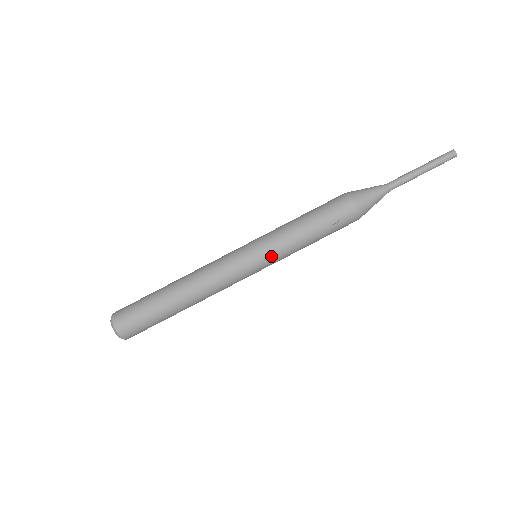
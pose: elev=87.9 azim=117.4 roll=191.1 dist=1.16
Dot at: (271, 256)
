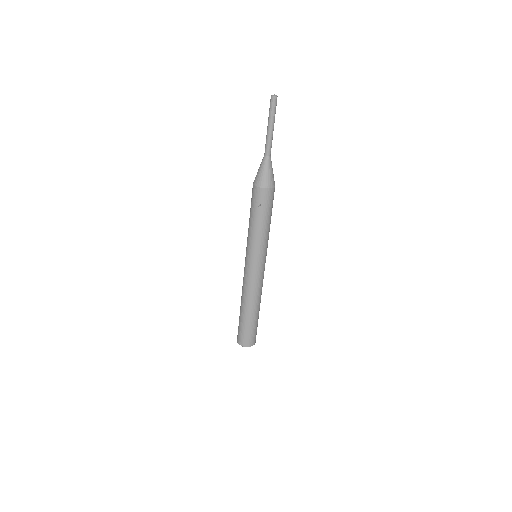
Dot at: (256, 252)
